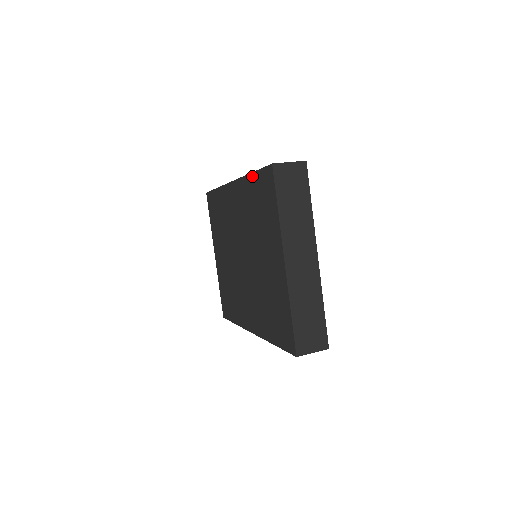
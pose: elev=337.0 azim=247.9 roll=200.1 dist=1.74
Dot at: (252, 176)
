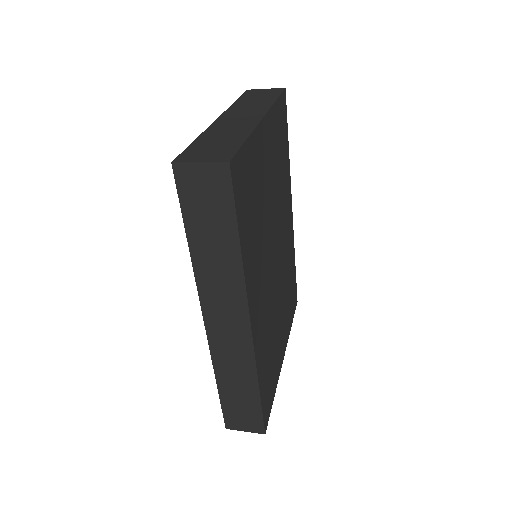
Dot at: occluded
